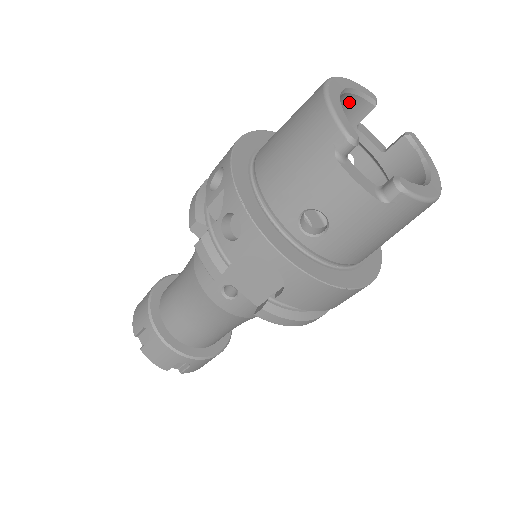
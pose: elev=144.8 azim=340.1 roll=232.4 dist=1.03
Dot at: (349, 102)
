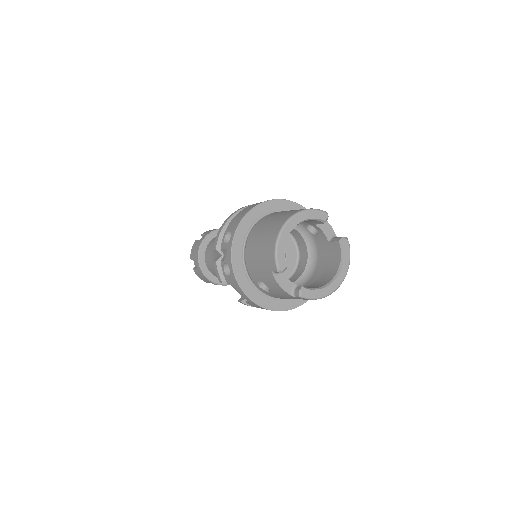
Dot at: occluded
